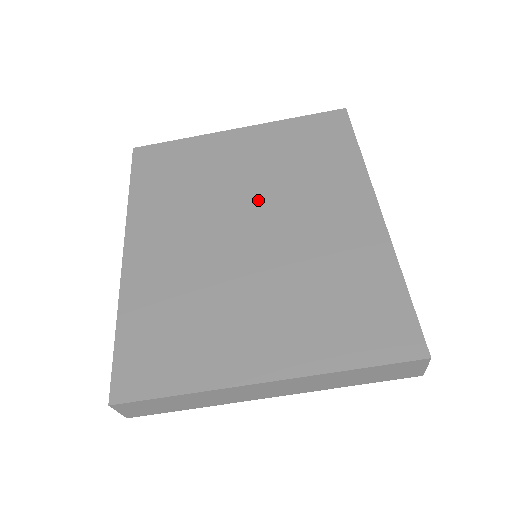
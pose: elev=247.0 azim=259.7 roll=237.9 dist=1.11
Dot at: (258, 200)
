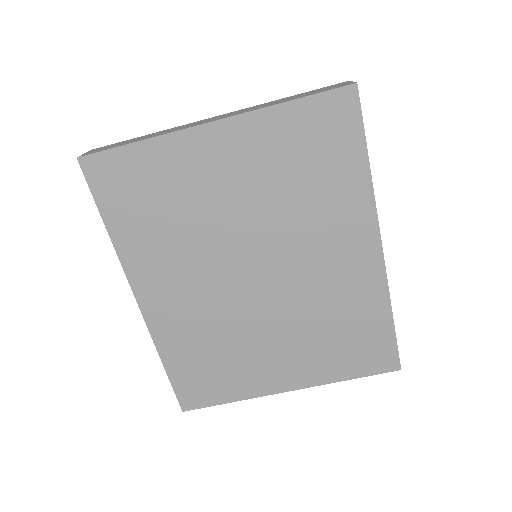
Dot at: (259, 240)
